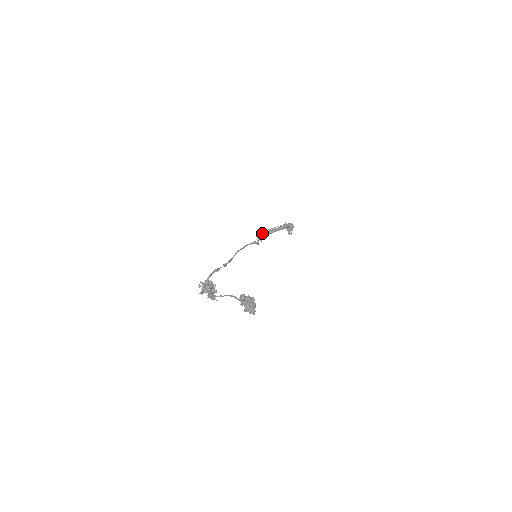
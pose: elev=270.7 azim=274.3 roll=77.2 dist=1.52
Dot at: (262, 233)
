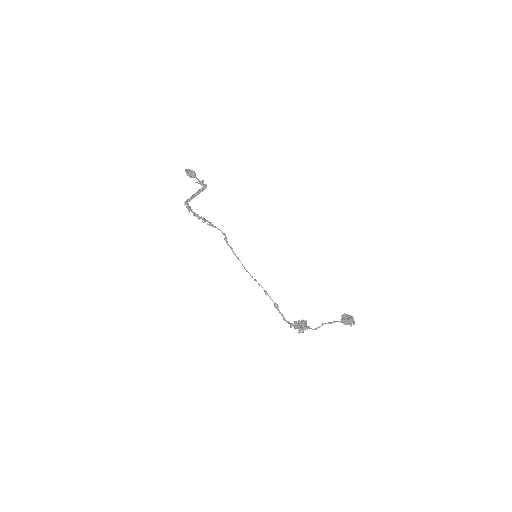
Dot at: (190, 208)
